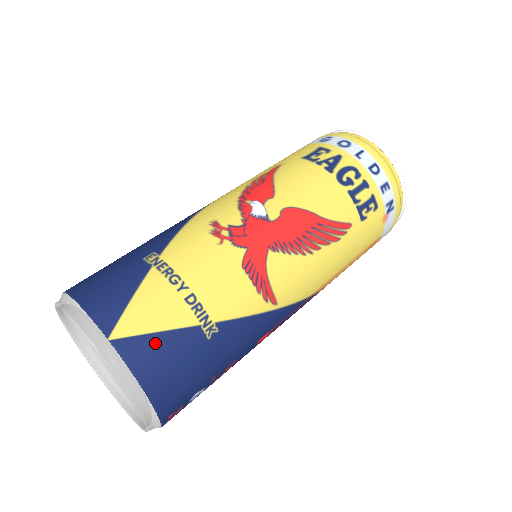
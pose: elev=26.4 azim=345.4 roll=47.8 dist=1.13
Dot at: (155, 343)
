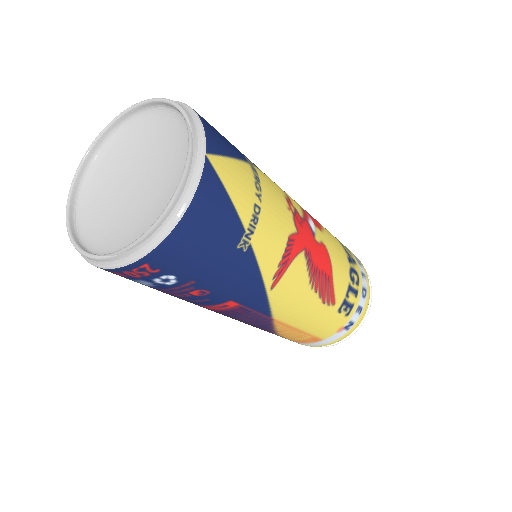
Dot at: (222, 199)
